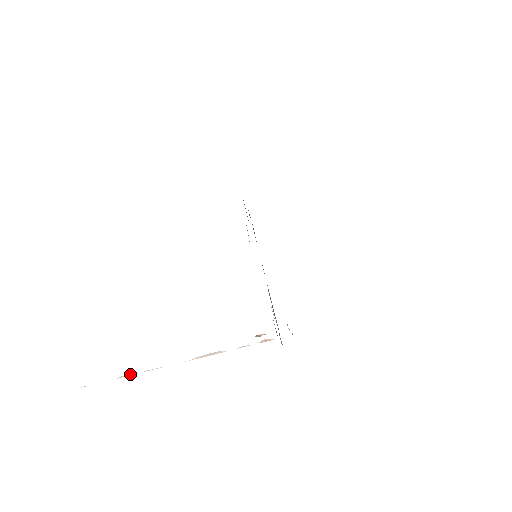
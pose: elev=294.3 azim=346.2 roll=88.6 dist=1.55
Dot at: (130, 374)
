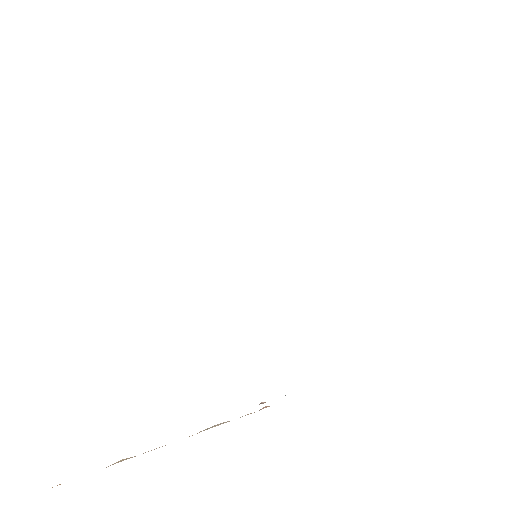
Dot at: (125, 459)
